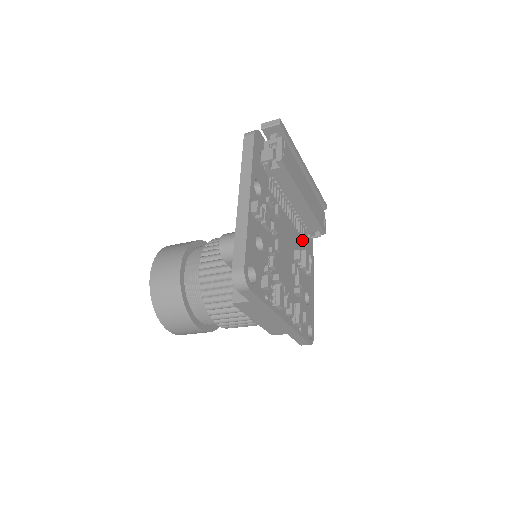
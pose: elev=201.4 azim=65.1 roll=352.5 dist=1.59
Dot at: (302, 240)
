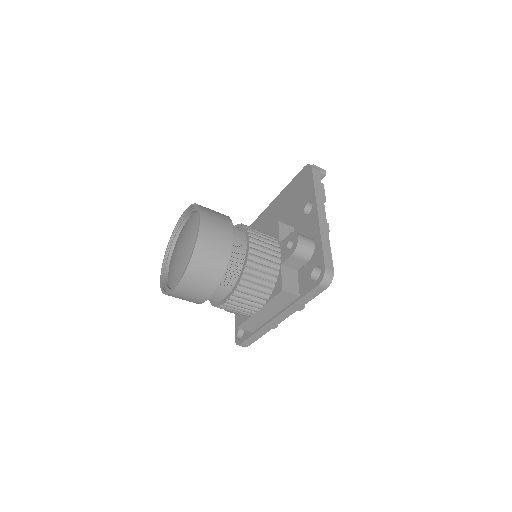
Dot at: occluded
